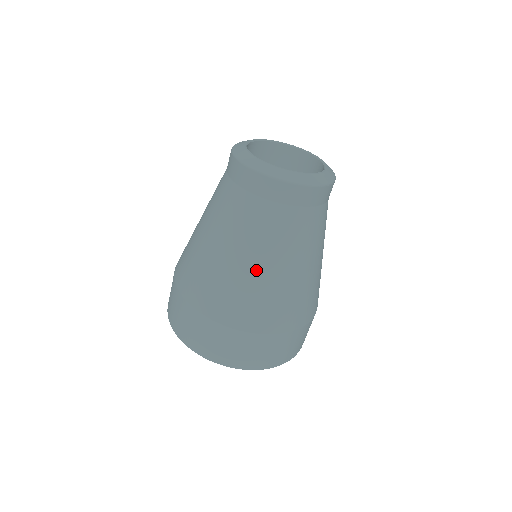
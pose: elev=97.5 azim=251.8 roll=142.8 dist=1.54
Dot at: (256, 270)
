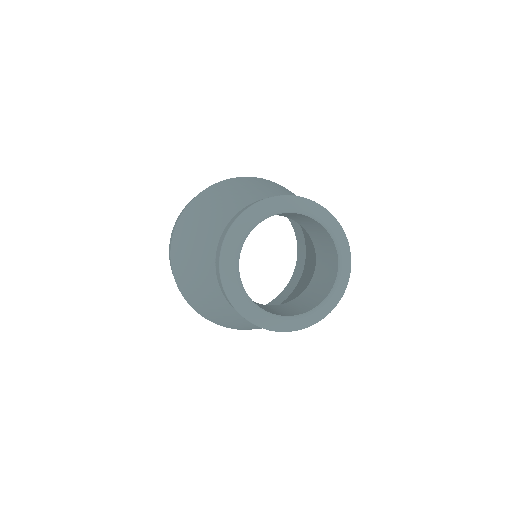
Dot at: (215, 313)
